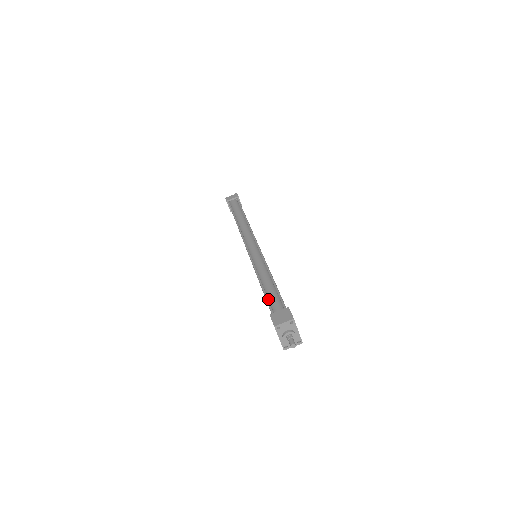
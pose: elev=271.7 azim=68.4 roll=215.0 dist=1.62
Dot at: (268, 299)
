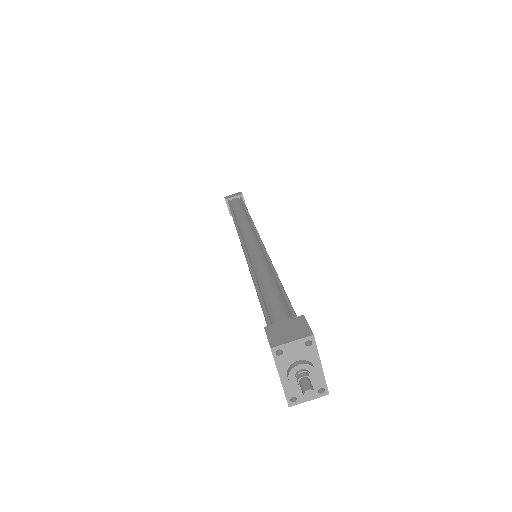
Dot at: (266, 308)
